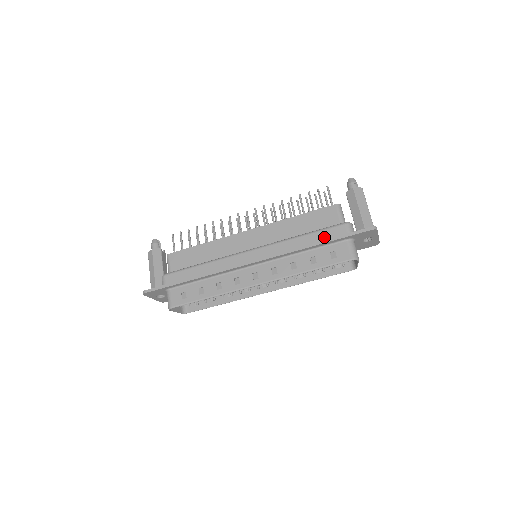
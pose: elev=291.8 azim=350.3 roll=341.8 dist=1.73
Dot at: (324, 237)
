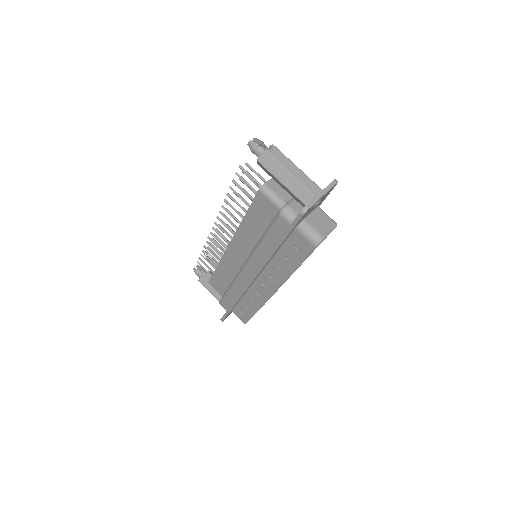
Dot at: (276, 236)
